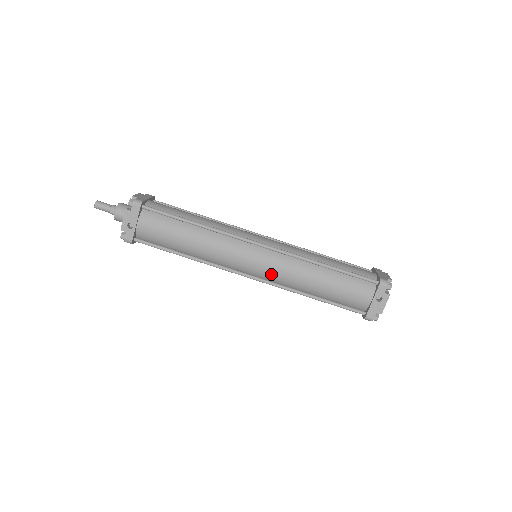
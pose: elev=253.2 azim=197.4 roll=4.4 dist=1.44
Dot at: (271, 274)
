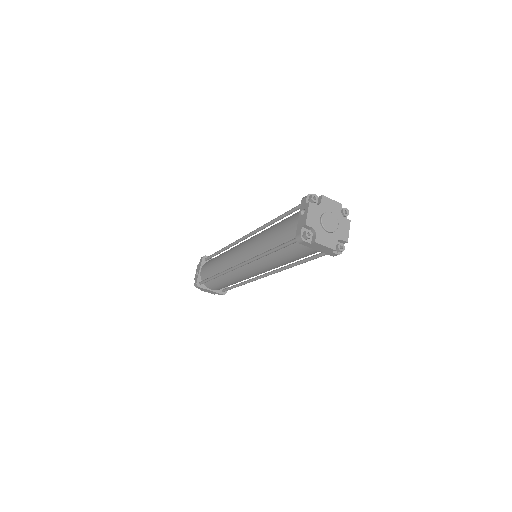
Dot at: (248, 253)
